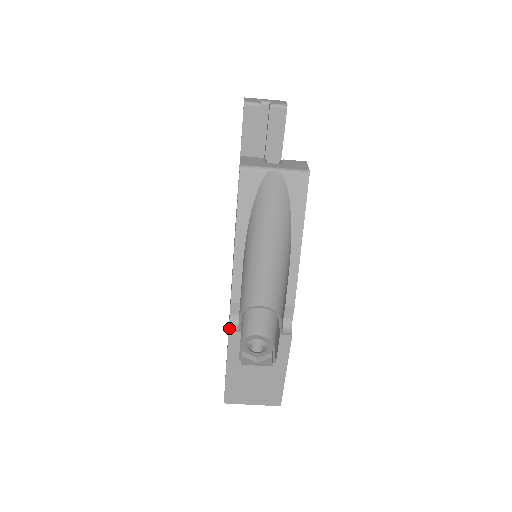
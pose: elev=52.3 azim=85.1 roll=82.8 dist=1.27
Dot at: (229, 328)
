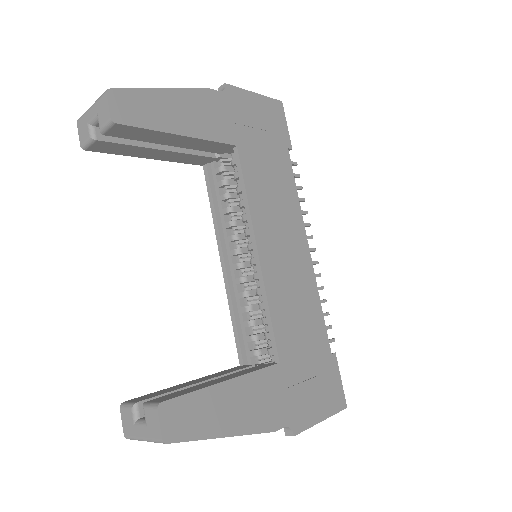
Dot at: occluded
